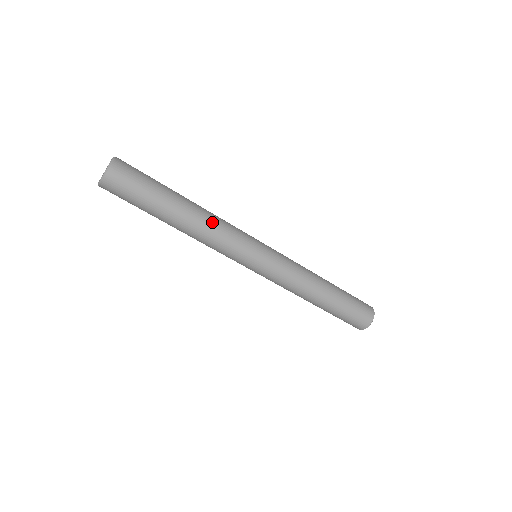
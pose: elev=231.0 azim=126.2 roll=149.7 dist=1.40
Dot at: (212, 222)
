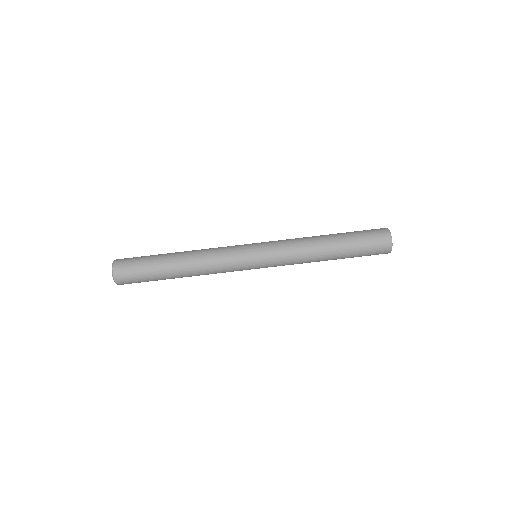
Dot at: (202, 260)
